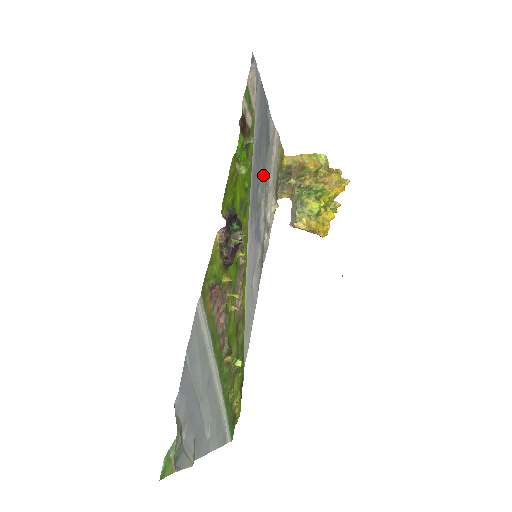
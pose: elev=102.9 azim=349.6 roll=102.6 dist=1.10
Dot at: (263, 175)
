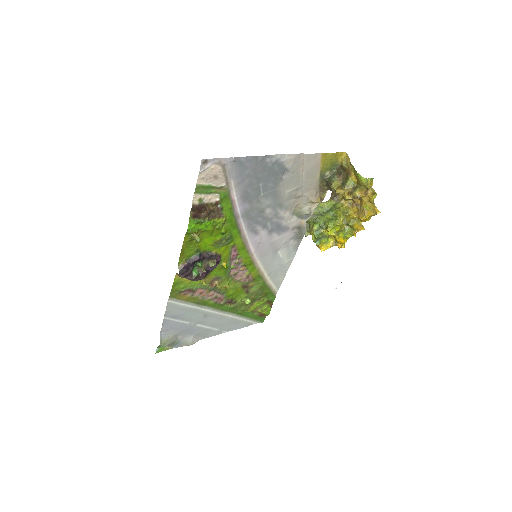
Dot at: (275, 198)
